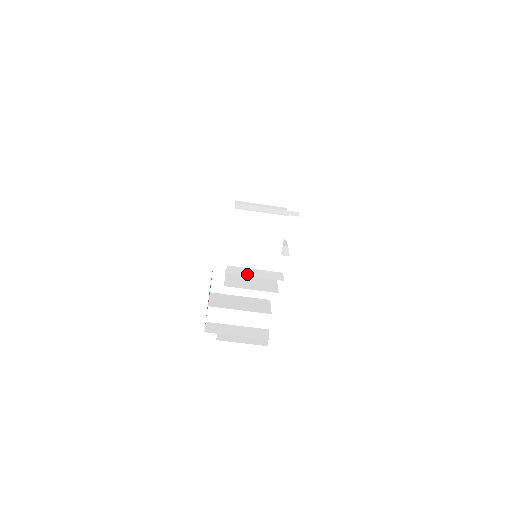
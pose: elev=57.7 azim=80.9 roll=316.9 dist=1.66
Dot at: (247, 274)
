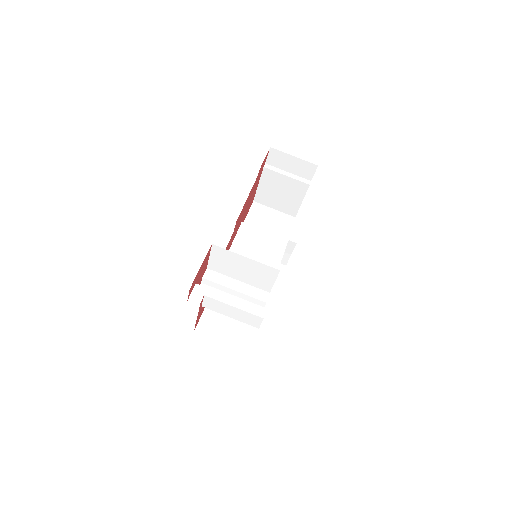
Dot at: occluded
